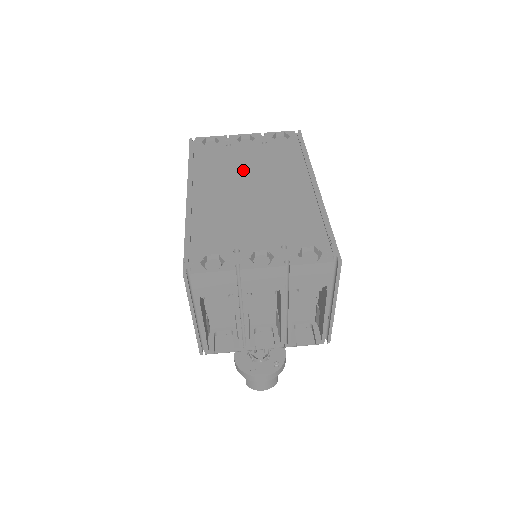
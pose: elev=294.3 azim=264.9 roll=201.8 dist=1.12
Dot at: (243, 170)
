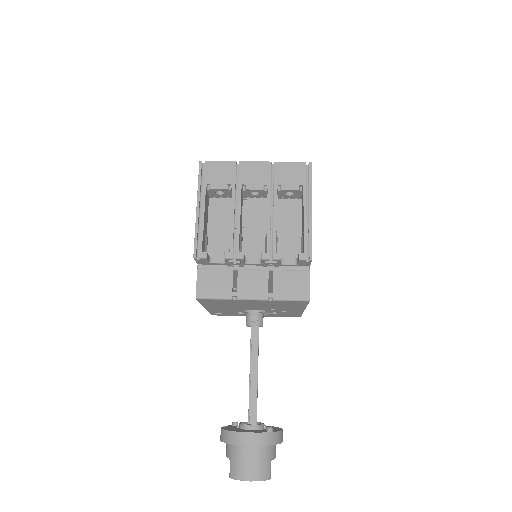
Dot at: occluded
